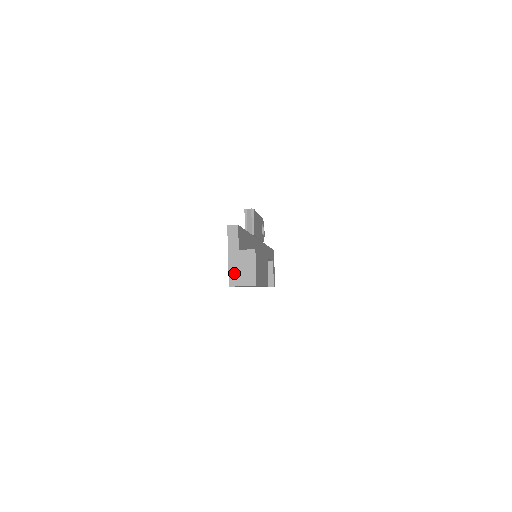
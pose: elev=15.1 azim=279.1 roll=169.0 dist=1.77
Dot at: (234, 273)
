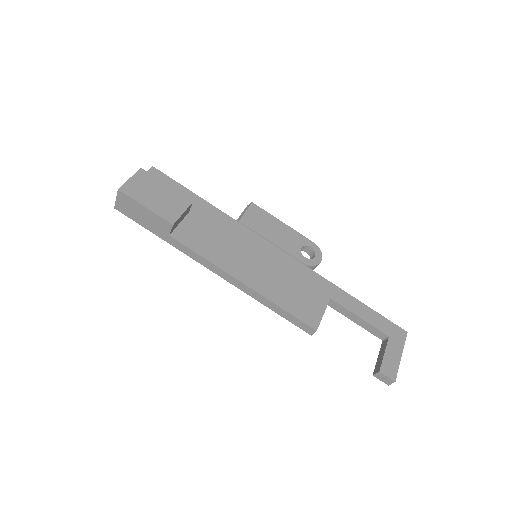
Dot at: occluded
